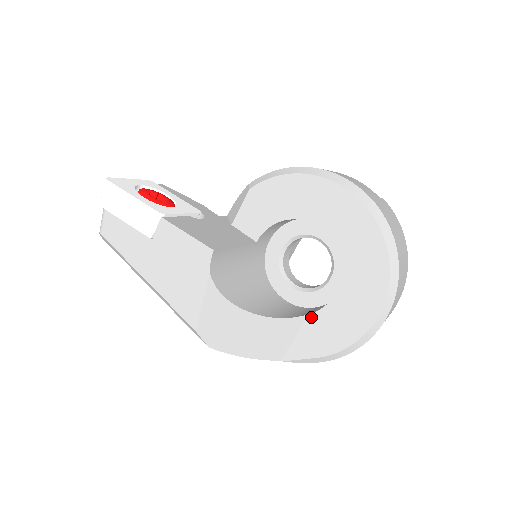
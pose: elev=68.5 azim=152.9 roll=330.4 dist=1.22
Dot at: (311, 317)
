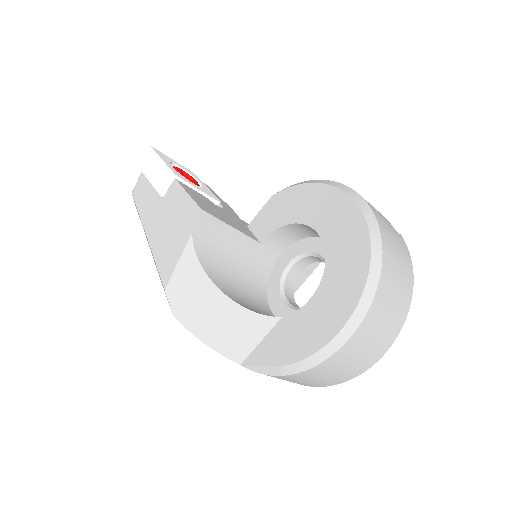
Dot at: (282, 321)
